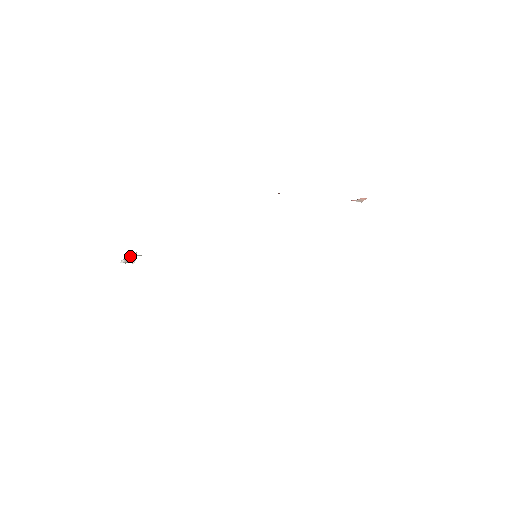
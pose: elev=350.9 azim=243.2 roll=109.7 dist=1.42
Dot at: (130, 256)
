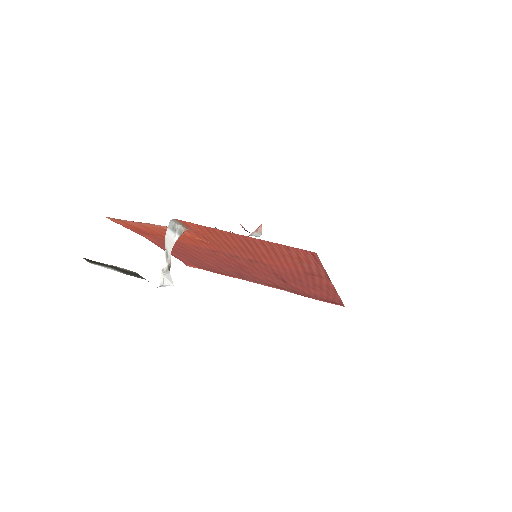
Dot at: (169, 244)
